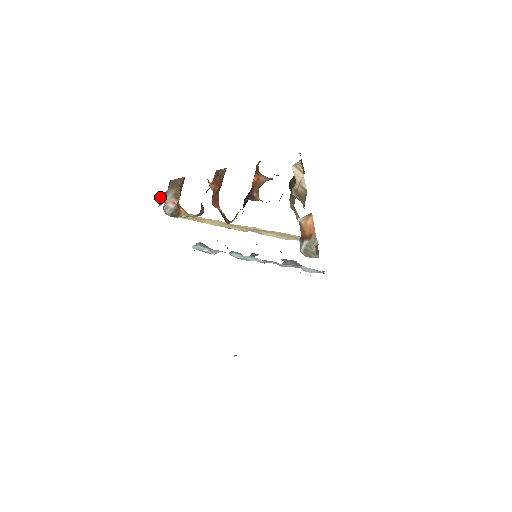
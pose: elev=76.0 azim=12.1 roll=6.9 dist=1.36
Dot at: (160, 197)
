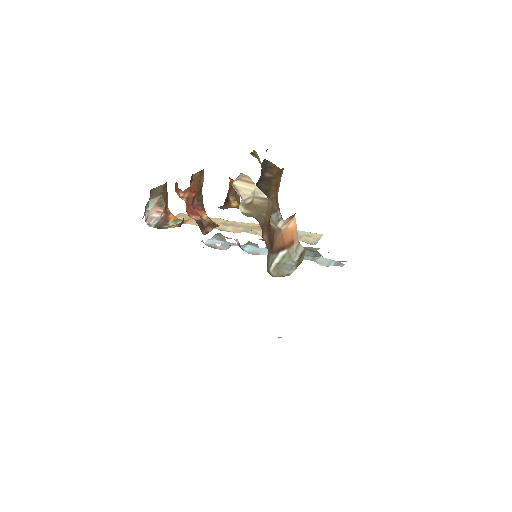
Dot at: (145, 207)
